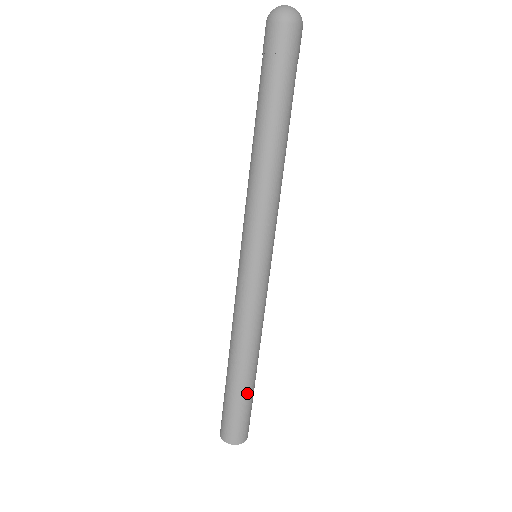
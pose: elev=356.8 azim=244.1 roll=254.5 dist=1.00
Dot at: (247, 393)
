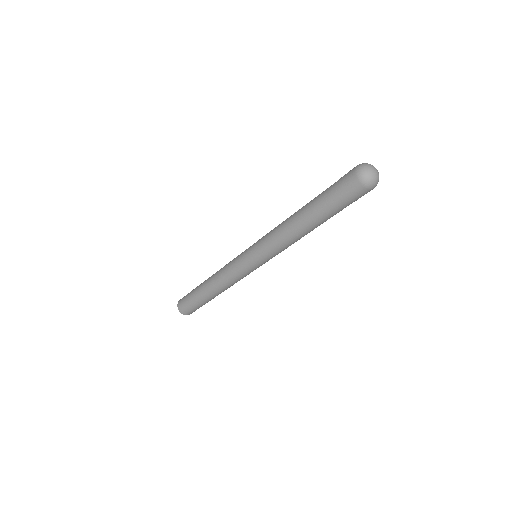
Dot at: occluded
